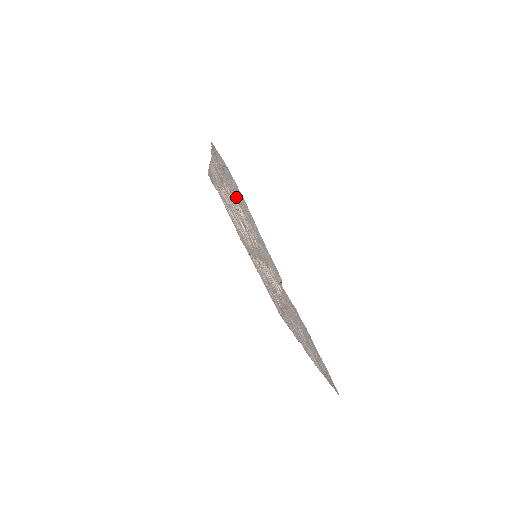
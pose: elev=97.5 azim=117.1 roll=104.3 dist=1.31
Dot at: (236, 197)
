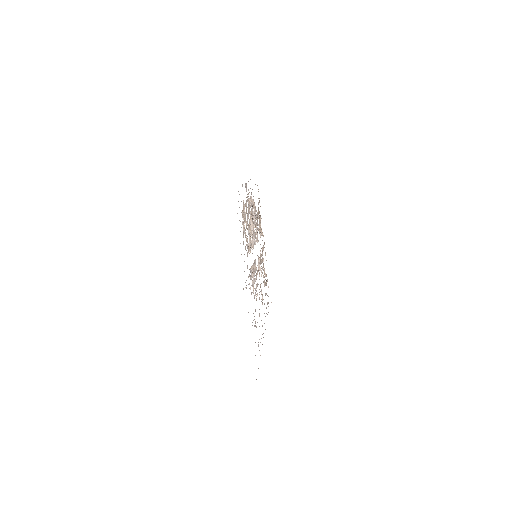
Dot at: occluded
